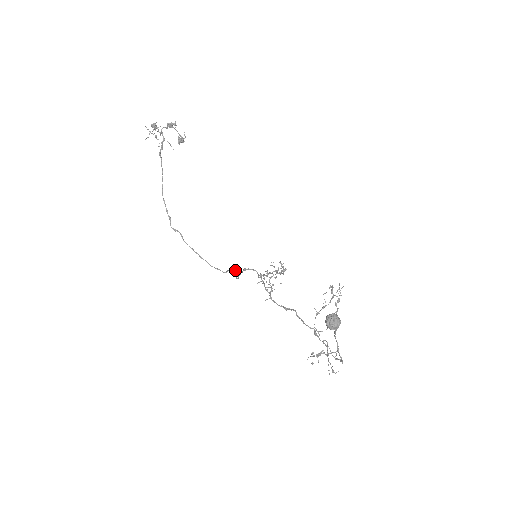
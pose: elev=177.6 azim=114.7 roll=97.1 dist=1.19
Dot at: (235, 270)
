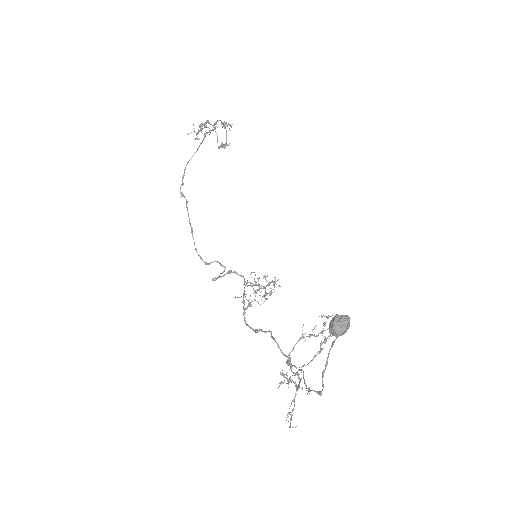
Dot at: occluded
